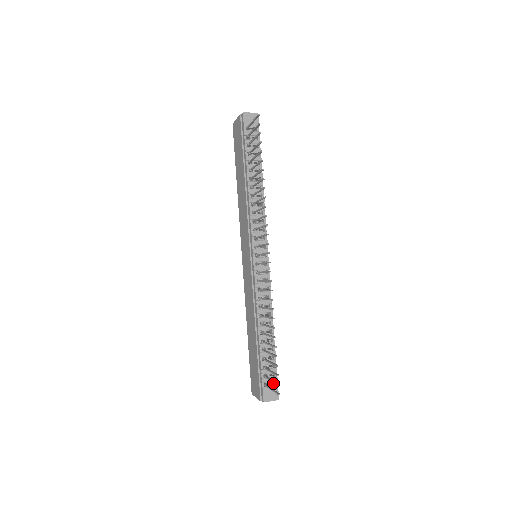
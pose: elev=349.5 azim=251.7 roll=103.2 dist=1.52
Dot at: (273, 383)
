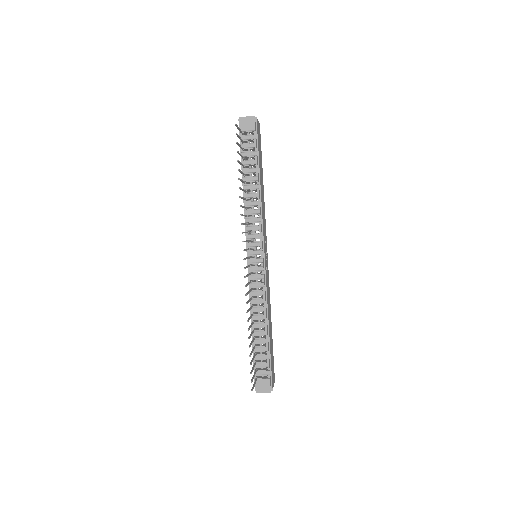
Dot at: occluded
